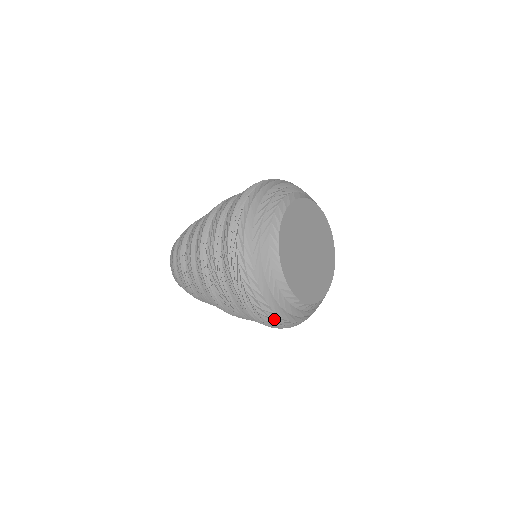
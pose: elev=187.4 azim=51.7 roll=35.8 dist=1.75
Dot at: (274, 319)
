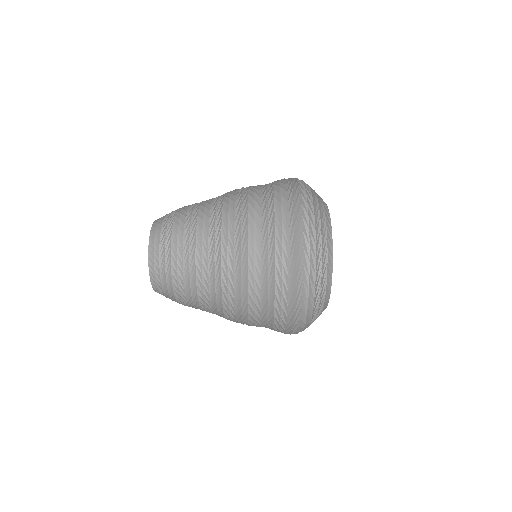
Dot at: (305, 325)
